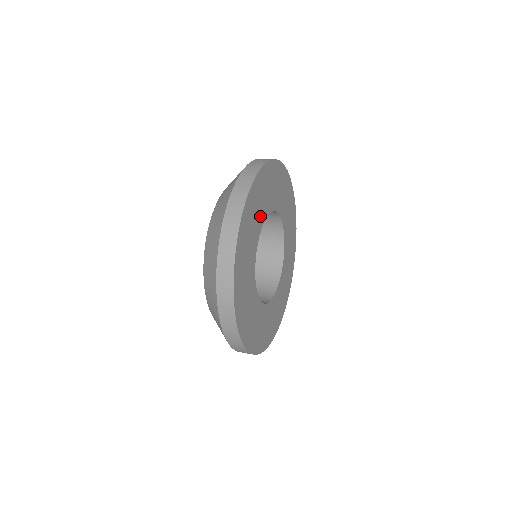
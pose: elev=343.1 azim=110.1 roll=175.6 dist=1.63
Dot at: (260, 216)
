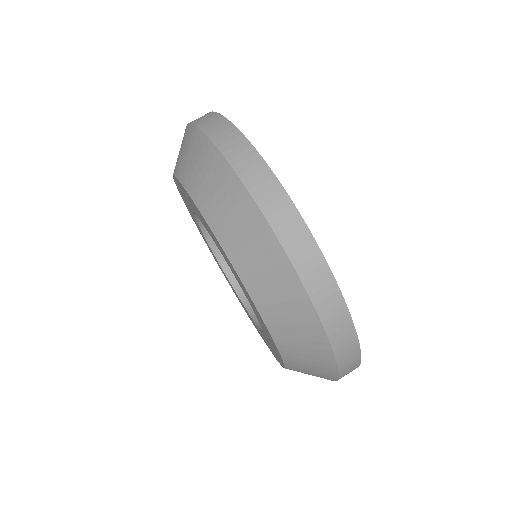
Dot at: occluded
